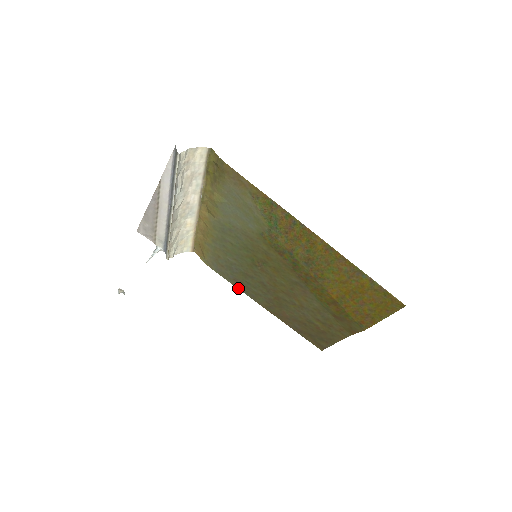
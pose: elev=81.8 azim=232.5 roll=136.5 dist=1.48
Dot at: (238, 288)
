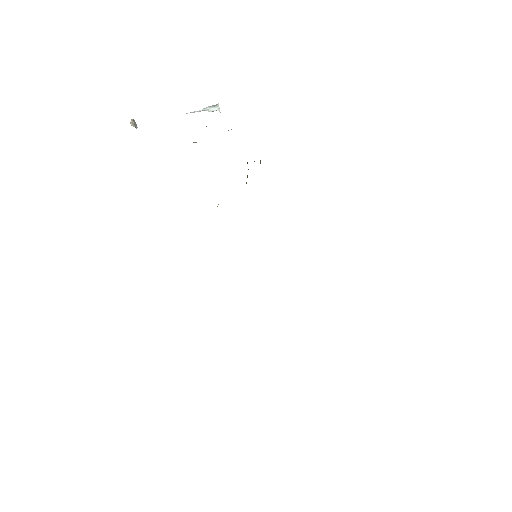
Dot at: occluded
